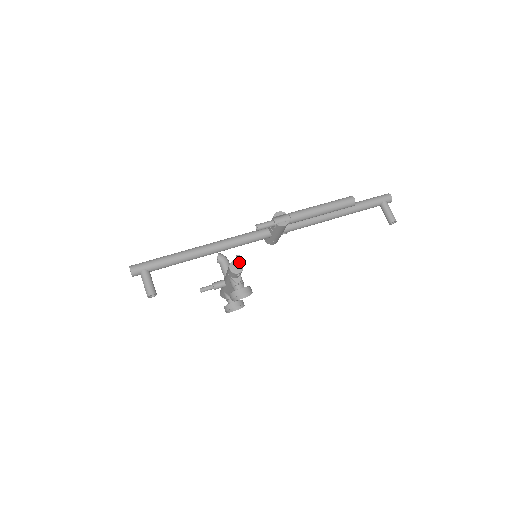
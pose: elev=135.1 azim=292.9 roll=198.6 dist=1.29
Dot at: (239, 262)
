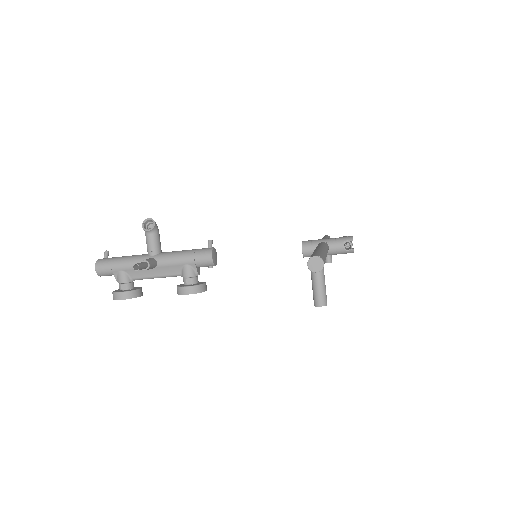
Dot at: occluded
